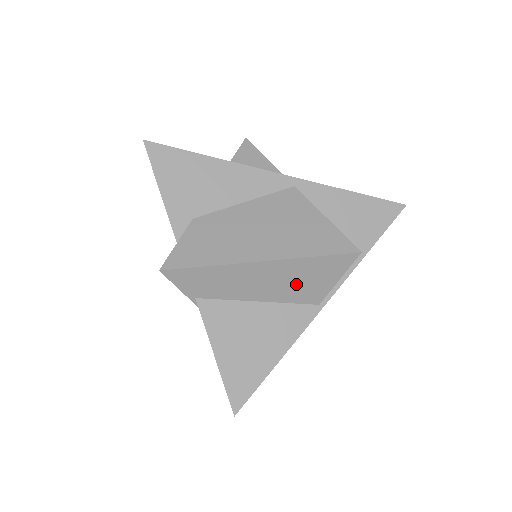
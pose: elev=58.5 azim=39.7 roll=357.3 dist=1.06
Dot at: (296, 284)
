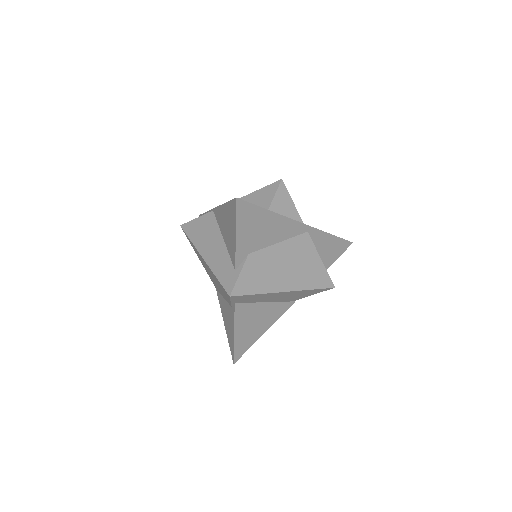
Dot at: (292, 297)
